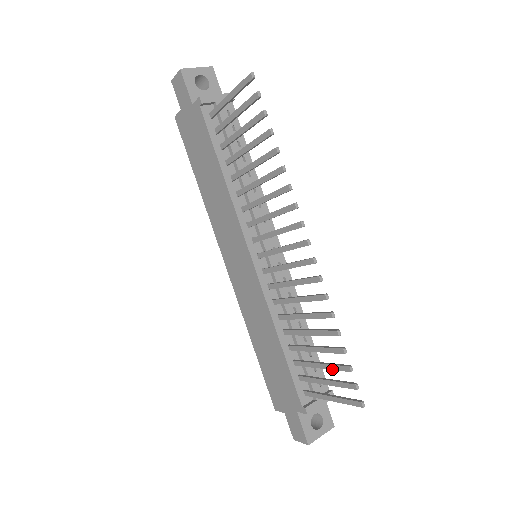
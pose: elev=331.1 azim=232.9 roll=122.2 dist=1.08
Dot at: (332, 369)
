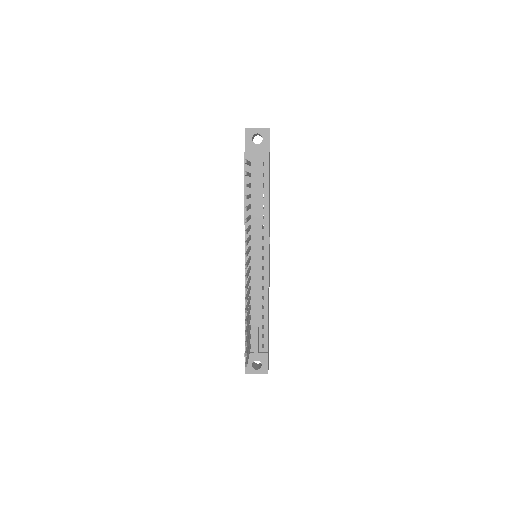
Dot at: occluded
